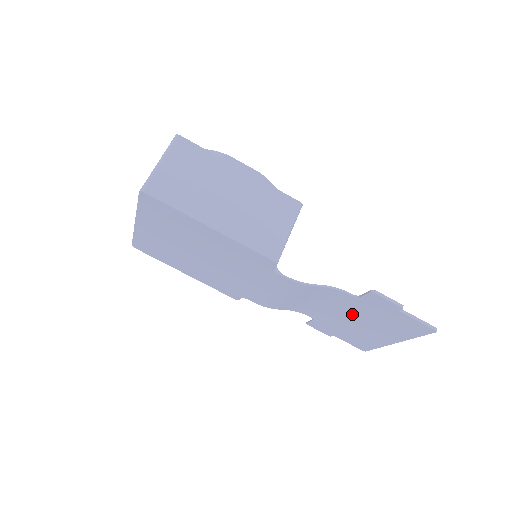
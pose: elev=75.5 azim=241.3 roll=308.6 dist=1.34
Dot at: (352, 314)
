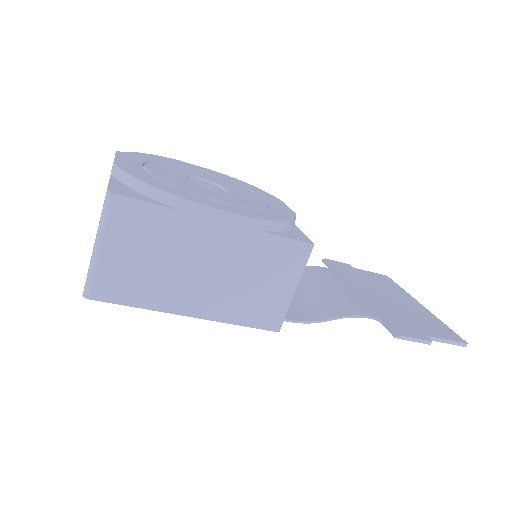
Dot at: occluded
